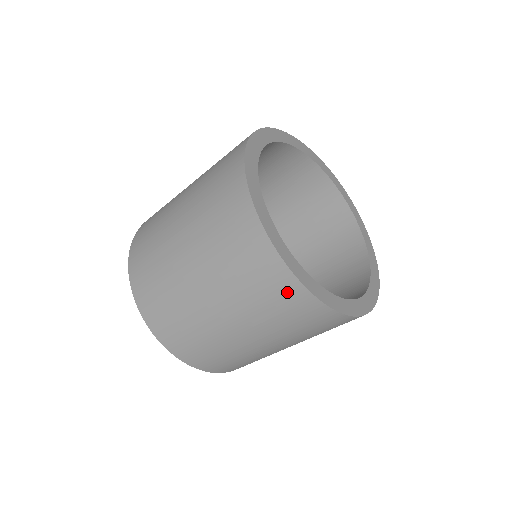
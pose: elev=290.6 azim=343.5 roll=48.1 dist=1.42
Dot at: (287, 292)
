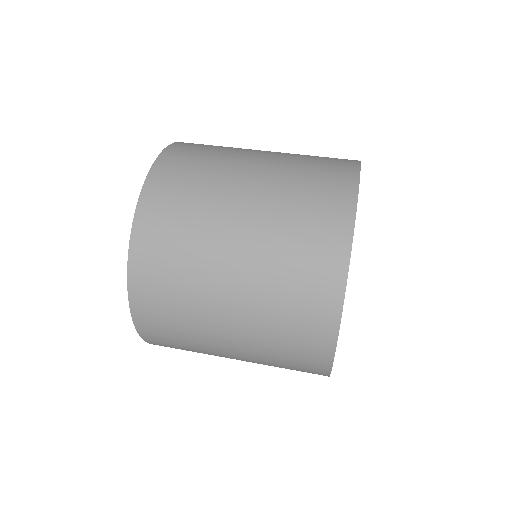
Dot at: (315, 349)
